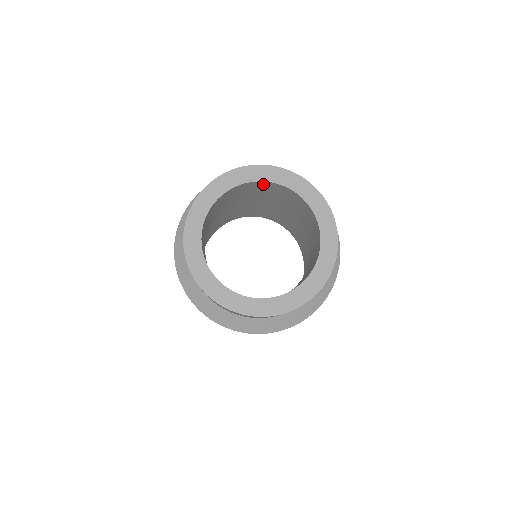
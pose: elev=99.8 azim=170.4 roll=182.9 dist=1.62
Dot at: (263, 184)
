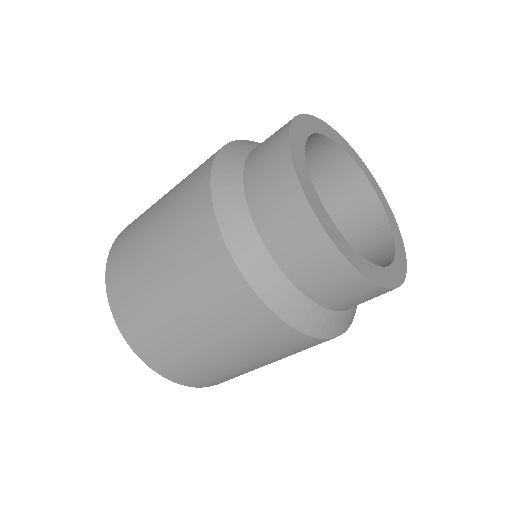
Dot at: occluded
